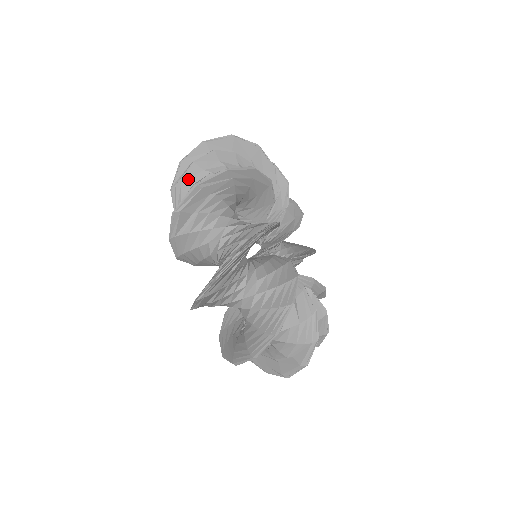
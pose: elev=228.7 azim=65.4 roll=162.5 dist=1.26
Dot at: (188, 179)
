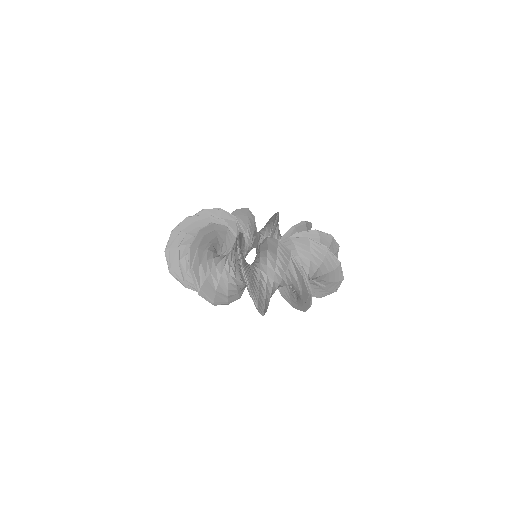
Dot at: occluded
